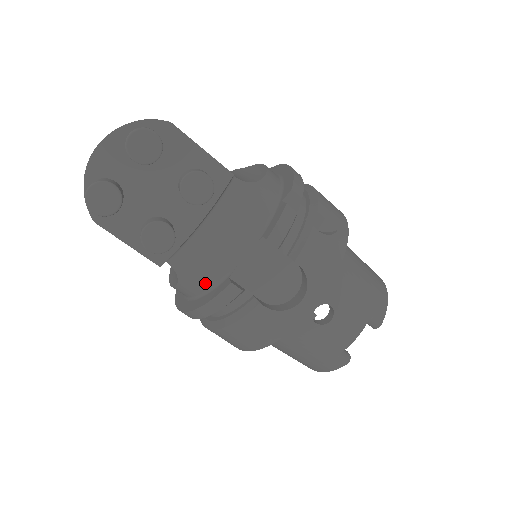
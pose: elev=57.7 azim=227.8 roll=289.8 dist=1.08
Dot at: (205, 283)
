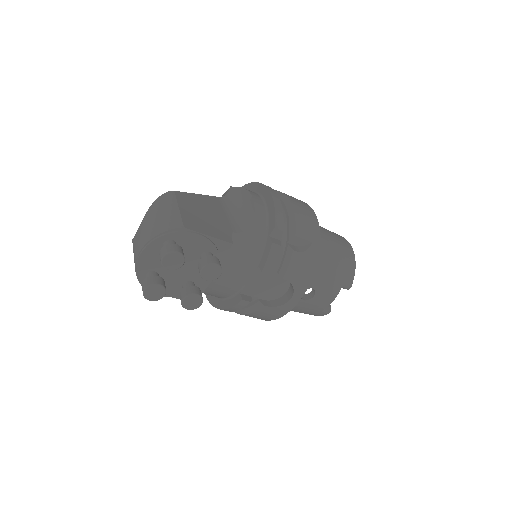
Dot at: (224, 295)
